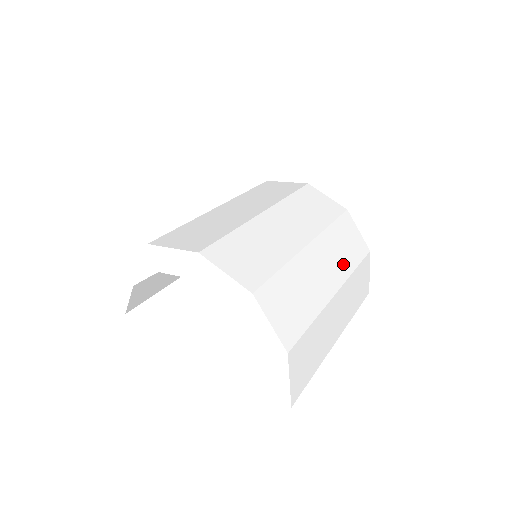
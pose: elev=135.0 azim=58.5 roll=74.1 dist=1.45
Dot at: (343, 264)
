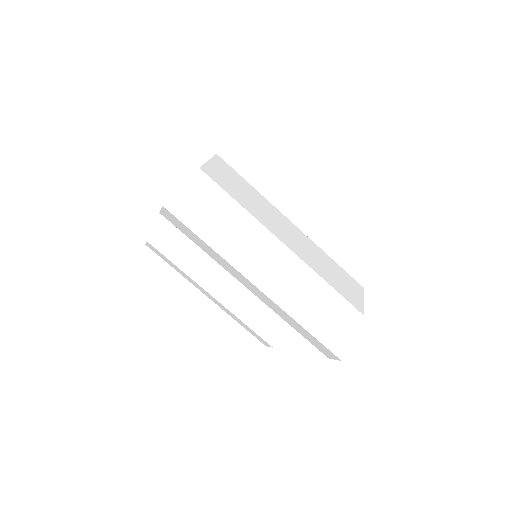
Dot at: (314, 263)
